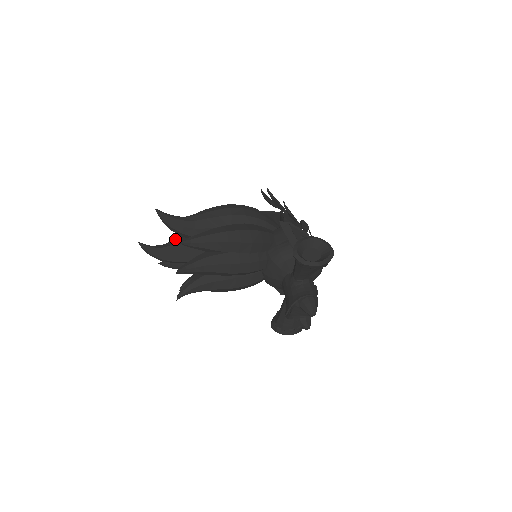
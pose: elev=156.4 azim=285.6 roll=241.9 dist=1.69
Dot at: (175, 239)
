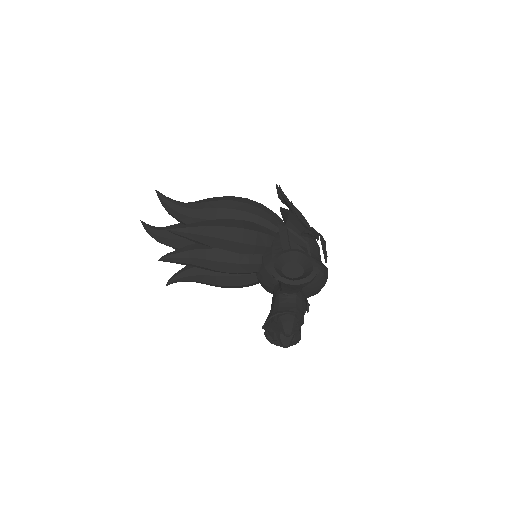
Dot at: occluded
